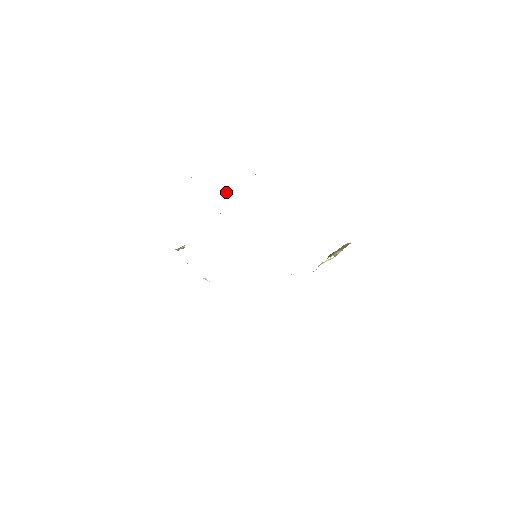
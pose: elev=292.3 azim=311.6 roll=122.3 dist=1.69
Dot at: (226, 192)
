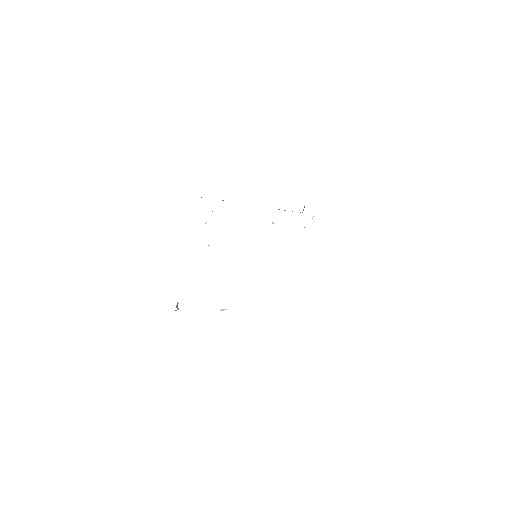
Dot at: occluded
